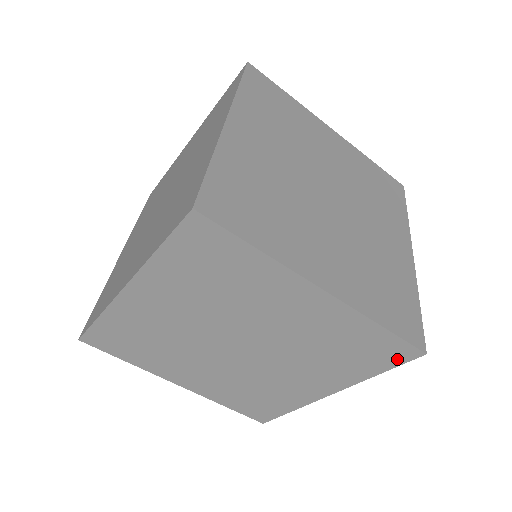
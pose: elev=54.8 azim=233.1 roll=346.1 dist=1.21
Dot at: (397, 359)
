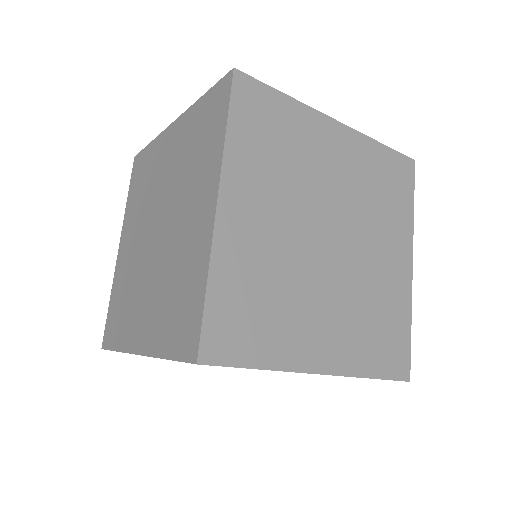
Dot at: occluded
